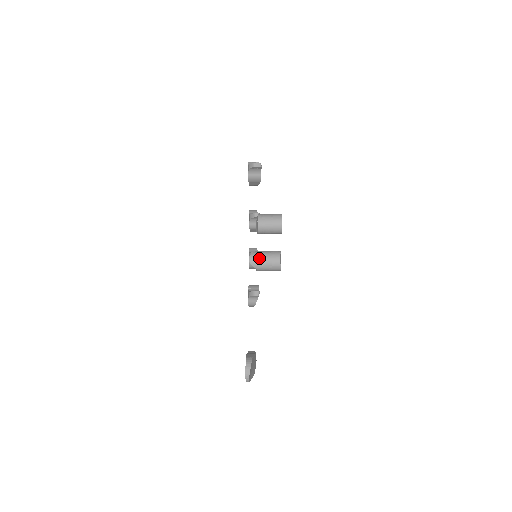
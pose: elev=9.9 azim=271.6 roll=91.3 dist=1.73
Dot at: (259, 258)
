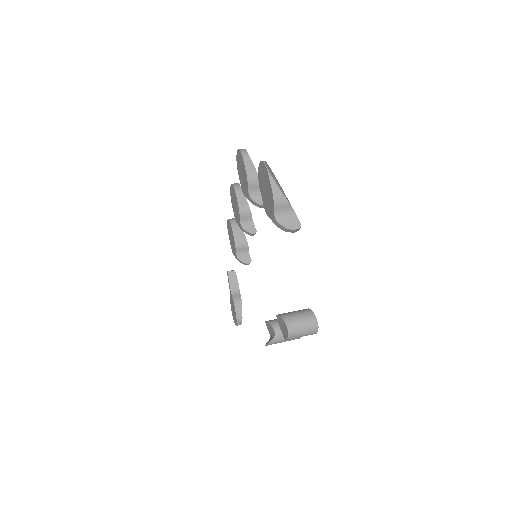
Dot at: occluded
